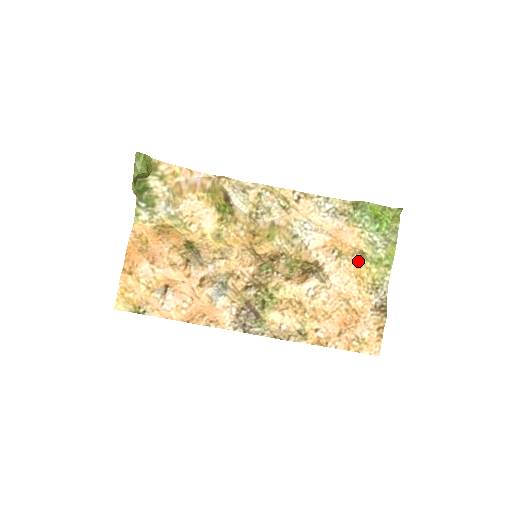
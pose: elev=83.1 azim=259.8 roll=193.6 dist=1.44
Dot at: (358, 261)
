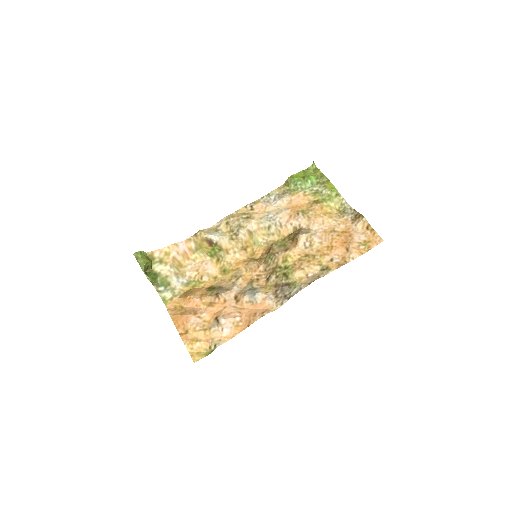
Dot at: (317, 206)
